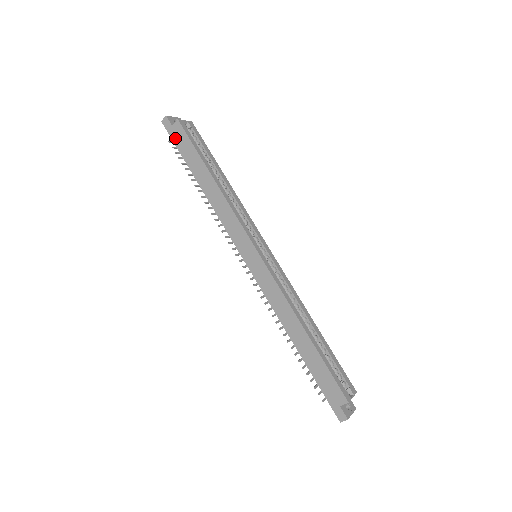
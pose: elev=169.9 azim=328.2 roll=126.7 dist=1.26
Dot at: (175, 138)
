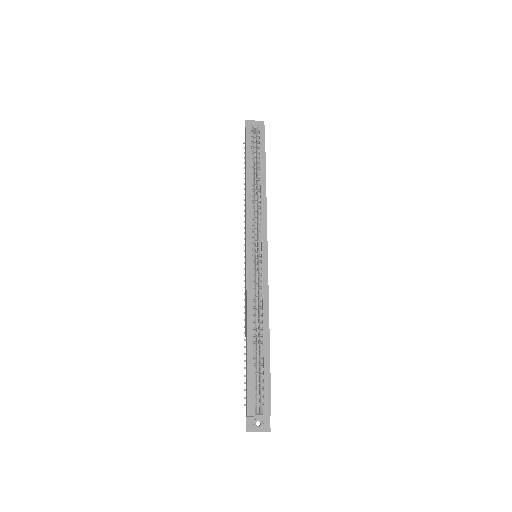
Dot at: occluded
